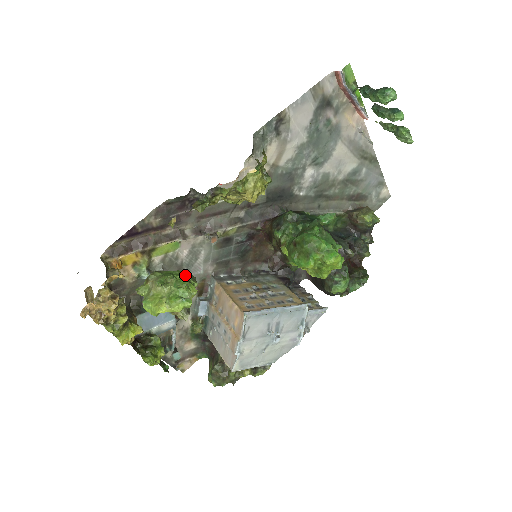
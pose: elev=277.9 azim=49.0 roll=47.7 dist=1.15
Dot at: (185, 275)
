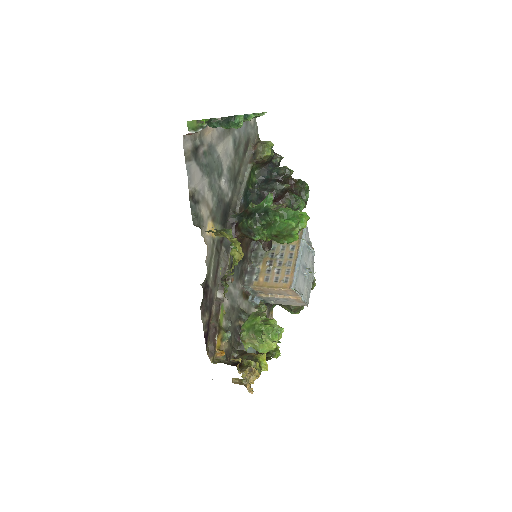
Dot at: (260, 321)
